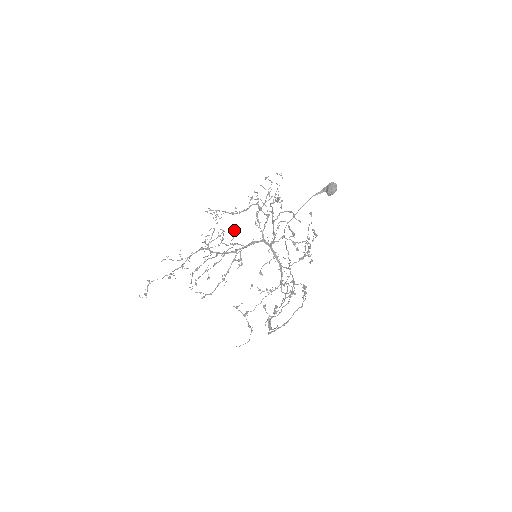
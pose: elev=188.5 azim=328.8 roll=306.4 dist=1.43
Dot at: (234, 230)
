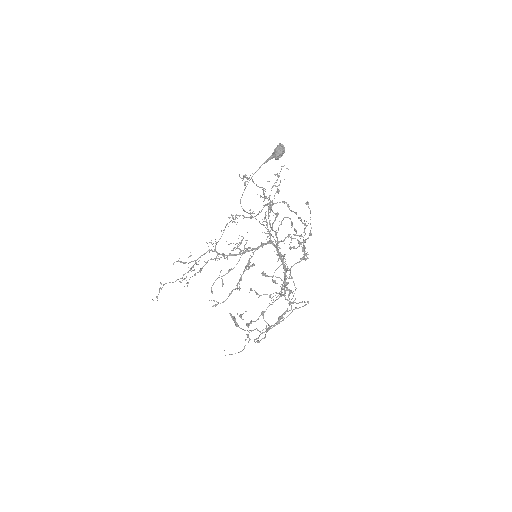
Dot at: occluded
